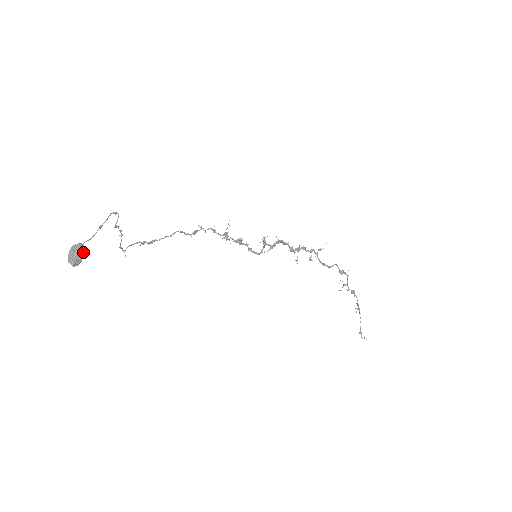
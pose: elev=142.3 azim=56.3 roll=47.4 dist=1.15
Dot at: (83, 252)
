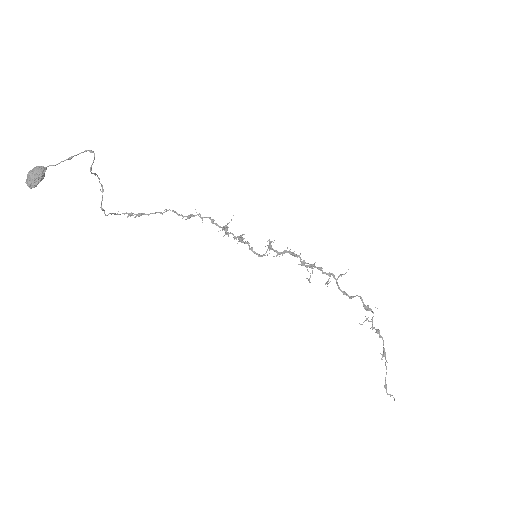
Dot at: (43, 174)
